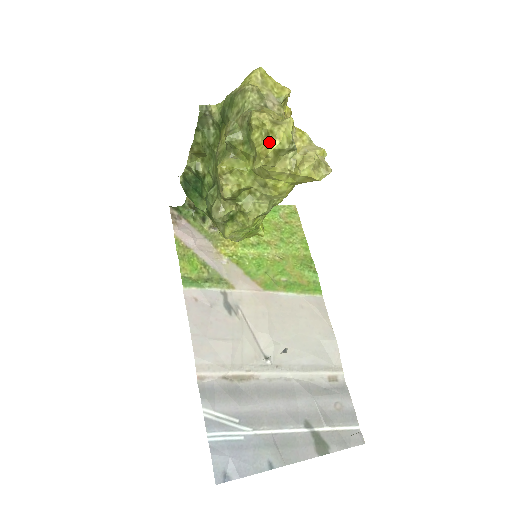
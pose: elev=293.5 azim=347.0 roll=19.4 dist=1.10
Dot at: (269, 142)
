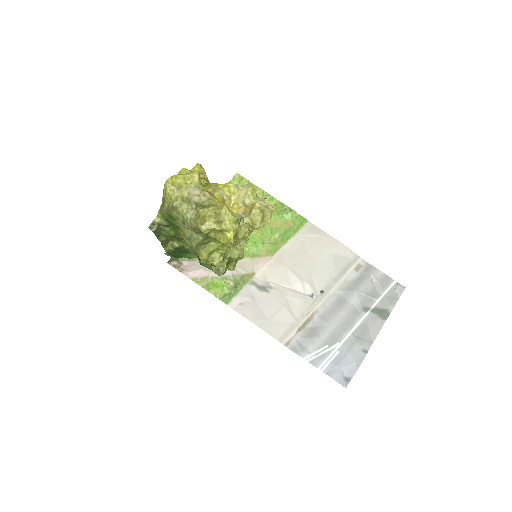
Dot at: (226, 236)
